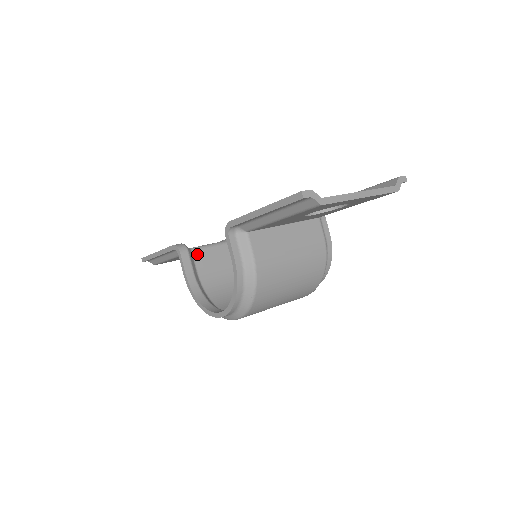
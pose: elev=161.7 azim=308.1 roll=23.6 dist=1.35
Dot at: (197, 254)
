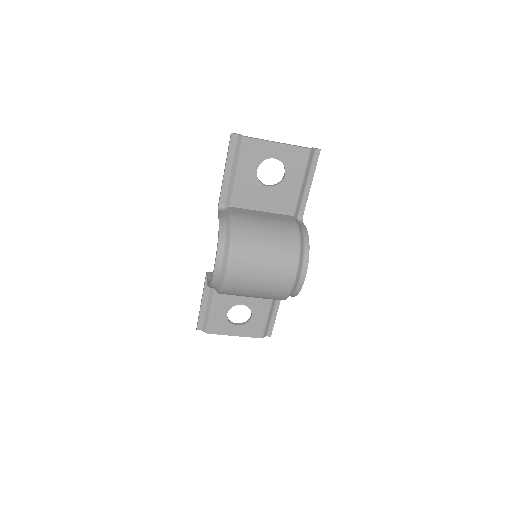
Dot at: occluded
